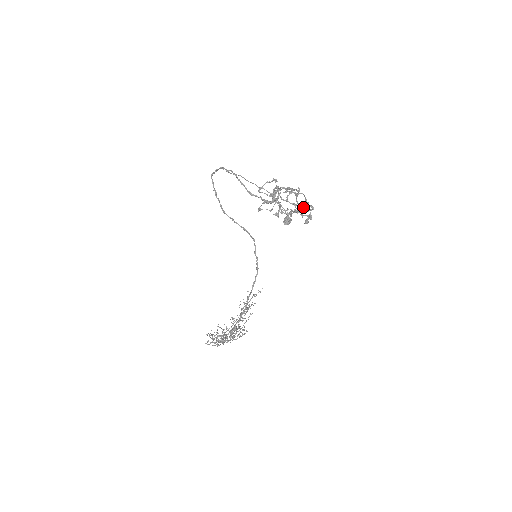
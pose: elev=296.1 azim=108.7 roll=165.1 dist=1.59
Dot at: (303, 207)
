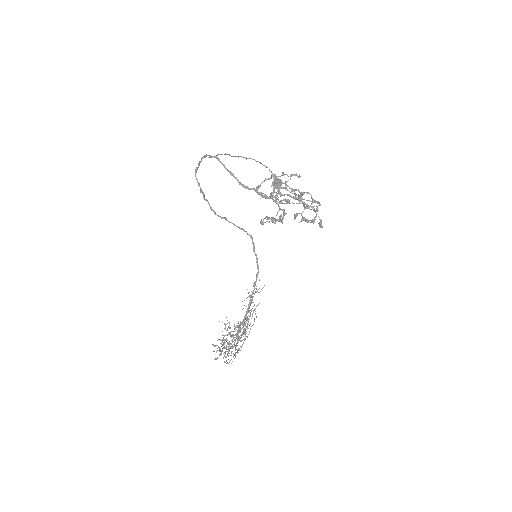
Dot at: occluded
